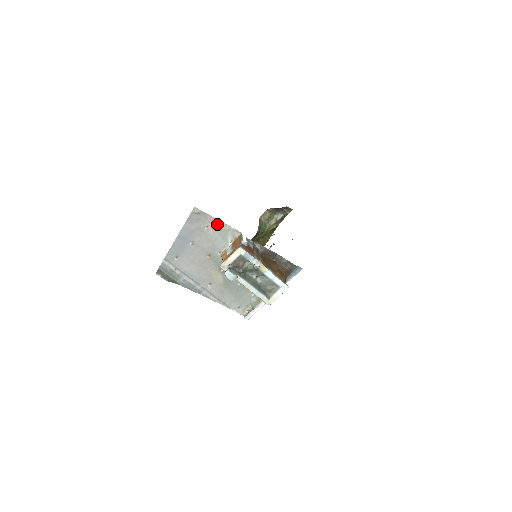
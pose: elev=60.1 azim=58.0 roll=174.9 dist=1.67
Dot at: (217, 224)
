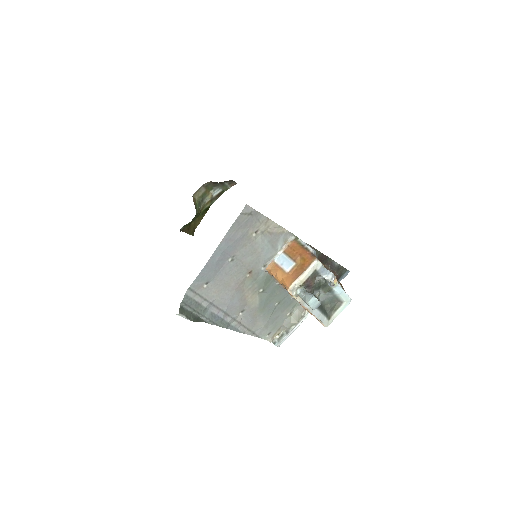
Dot at: (269, 227)
